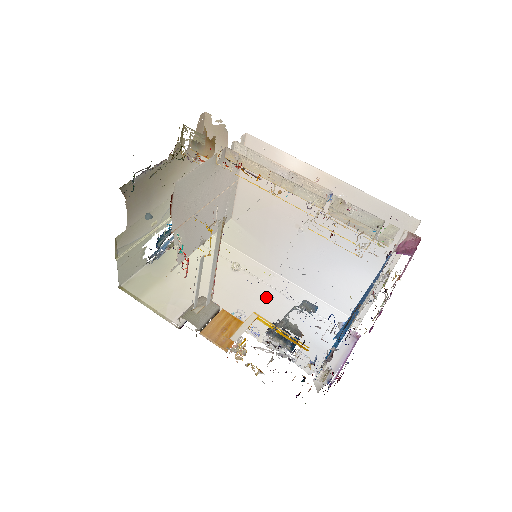
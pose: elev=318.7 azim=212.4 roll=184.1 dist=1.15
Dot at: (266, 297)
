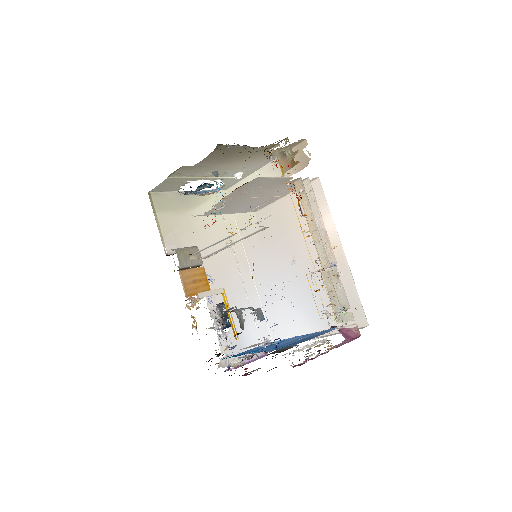
Dot at: (233, 280)
